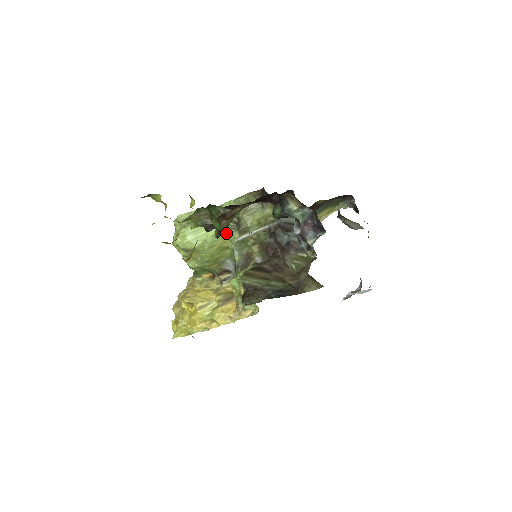
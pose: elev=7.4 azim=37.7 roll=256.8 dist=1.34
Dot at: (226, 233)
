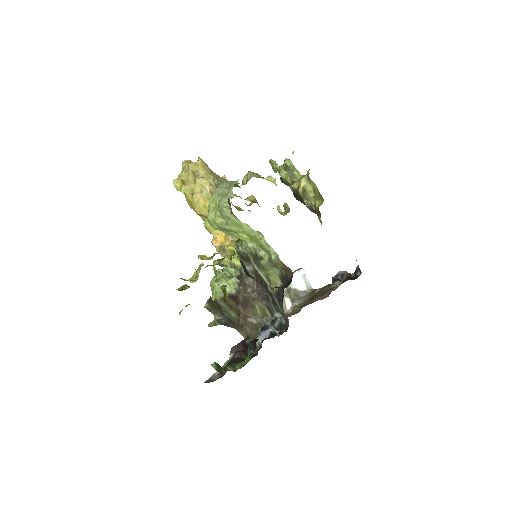
Dot at: occluded
